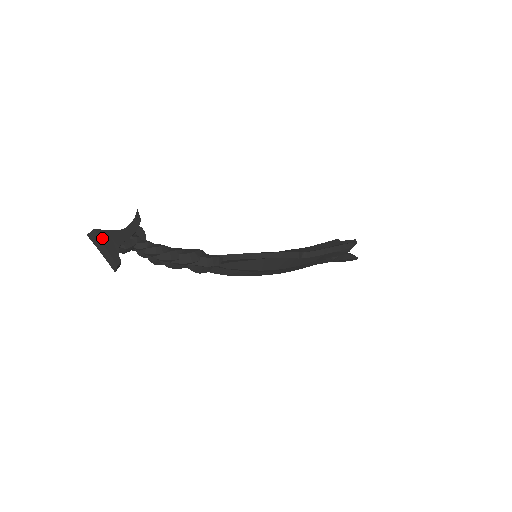
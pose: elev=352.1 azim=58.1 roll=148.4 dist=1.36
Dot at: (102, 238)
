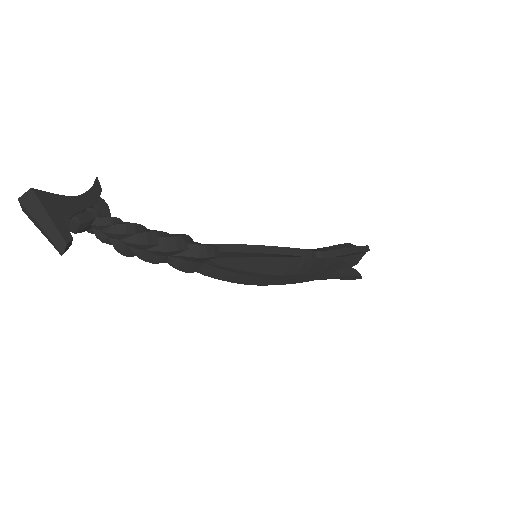
Dot at: (43, 202)
